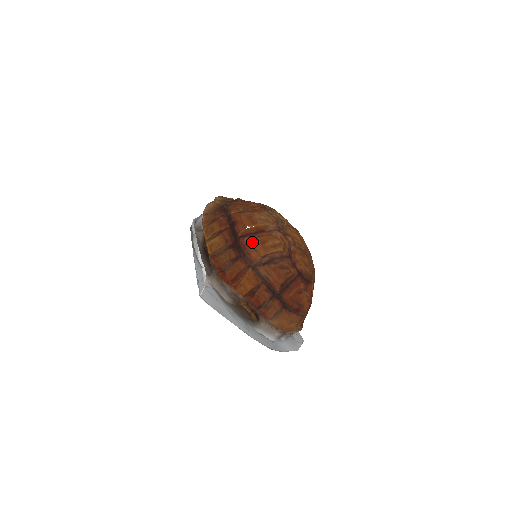
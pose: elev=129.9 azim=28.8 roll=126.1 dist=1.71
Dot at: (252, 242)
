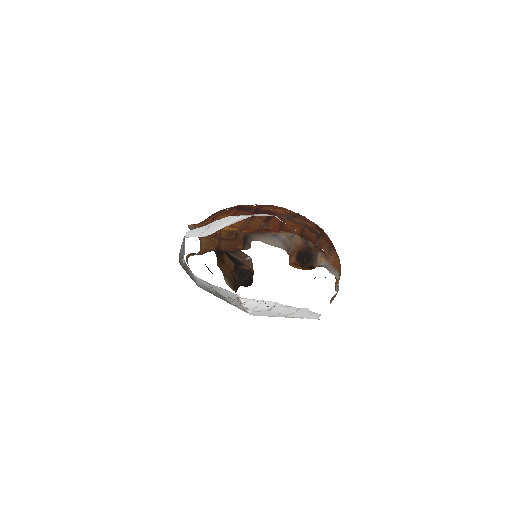
Dot at: (269, 209)
